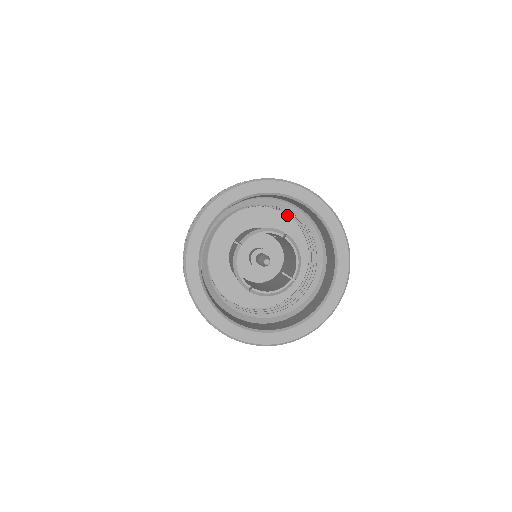
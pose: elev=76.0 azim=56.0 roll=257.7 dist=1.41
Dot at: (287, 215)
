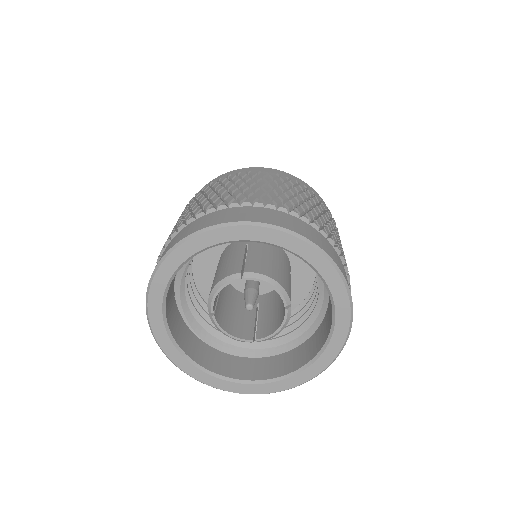
Dot at: occluded
